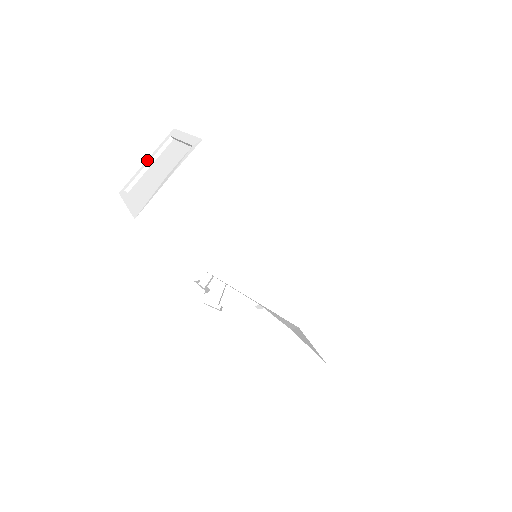
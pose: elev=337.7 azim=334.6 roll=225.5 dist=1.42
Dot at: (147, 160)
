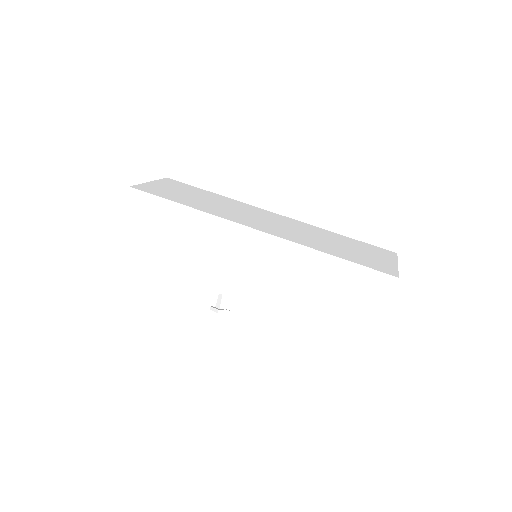
Dot at: occluded
